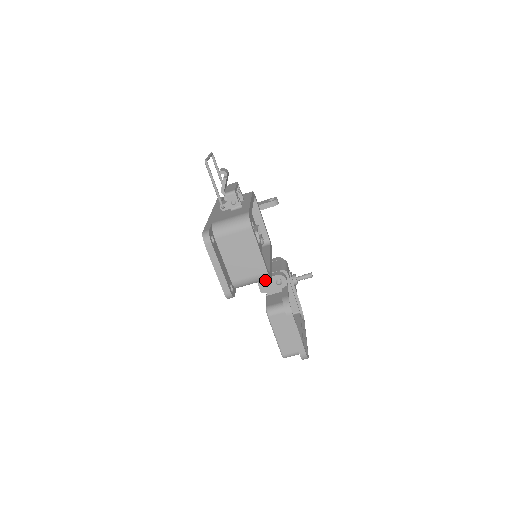
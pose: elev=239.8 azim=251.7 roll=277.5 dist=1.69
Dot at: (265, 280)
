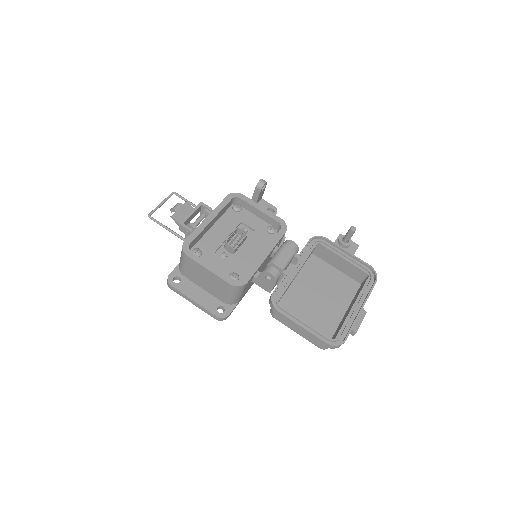
Dot at: (260, 281)
